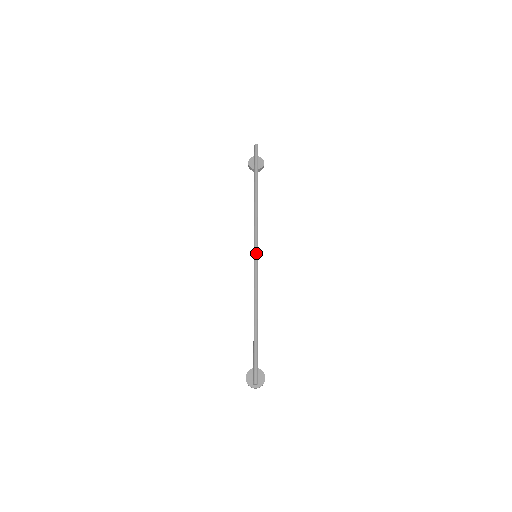
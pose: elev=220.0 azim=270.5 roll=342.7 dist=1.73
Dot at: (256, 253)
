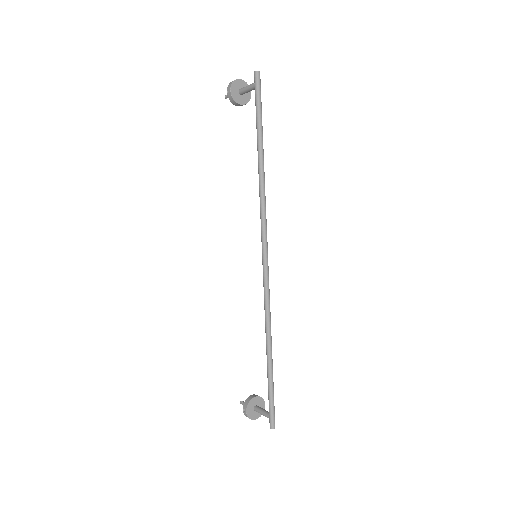
Dot at: (267, 260)
